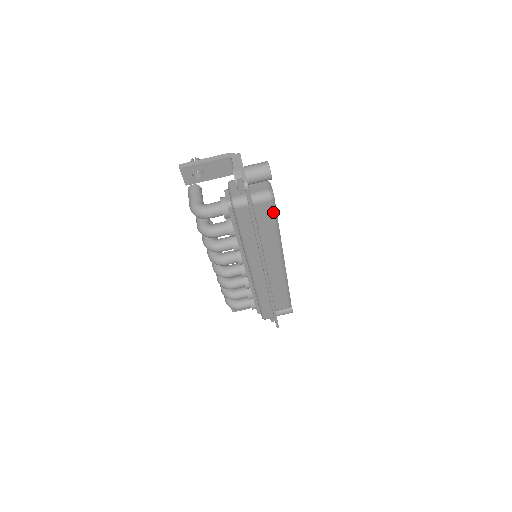
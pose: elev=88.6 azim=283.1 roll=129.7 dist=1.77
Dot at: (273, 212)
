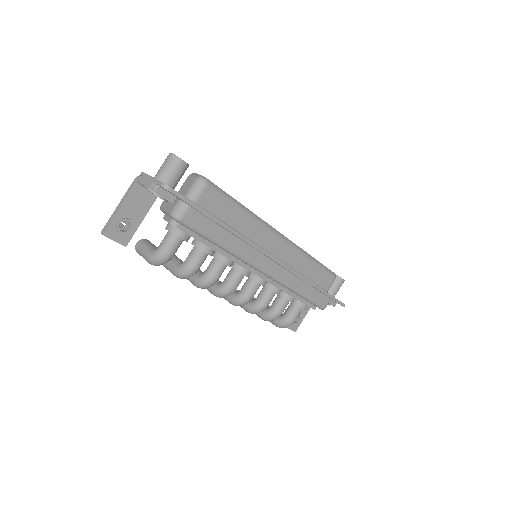
Dot at: (222, 195)
